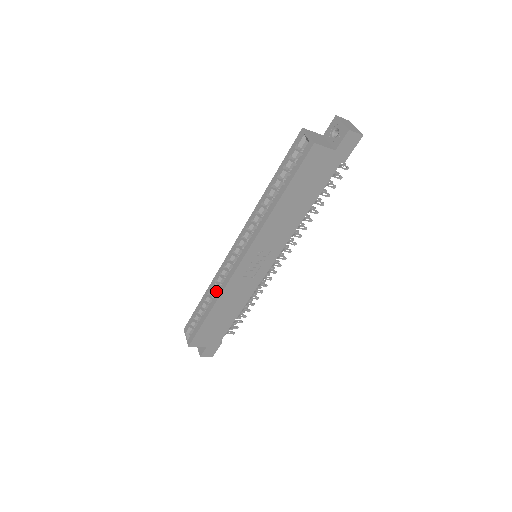
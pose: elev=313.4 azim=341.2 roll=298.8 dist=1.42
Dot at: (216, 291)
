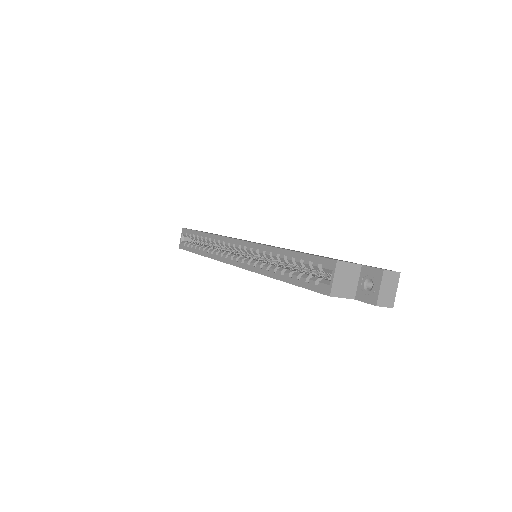
Dot at: occluded
